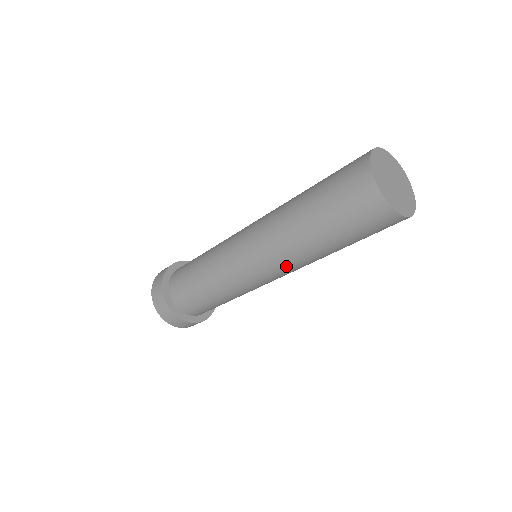
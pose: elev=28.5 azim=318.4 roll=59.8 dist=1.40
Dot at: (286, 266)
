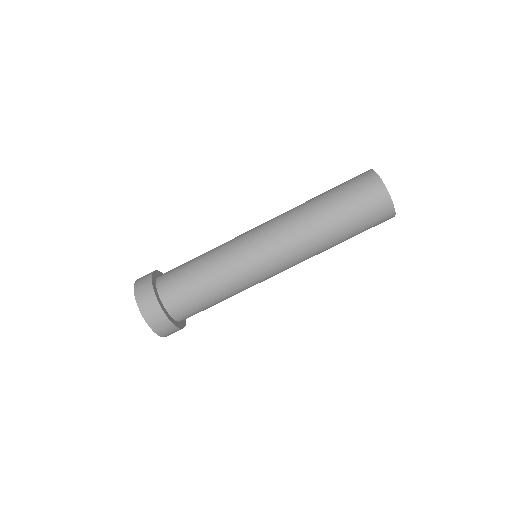
Dot at: (293, 246)
